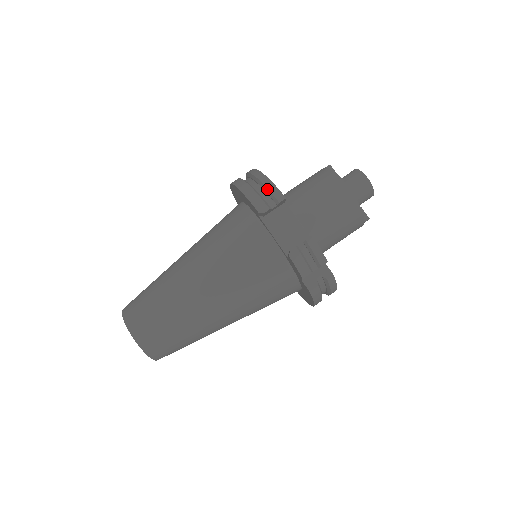
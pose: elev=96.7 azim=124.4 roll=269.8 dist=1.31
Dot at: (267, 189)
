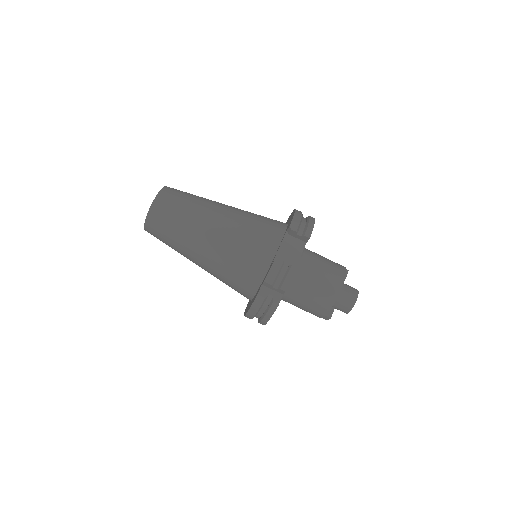
Dot at: (307, 225)
